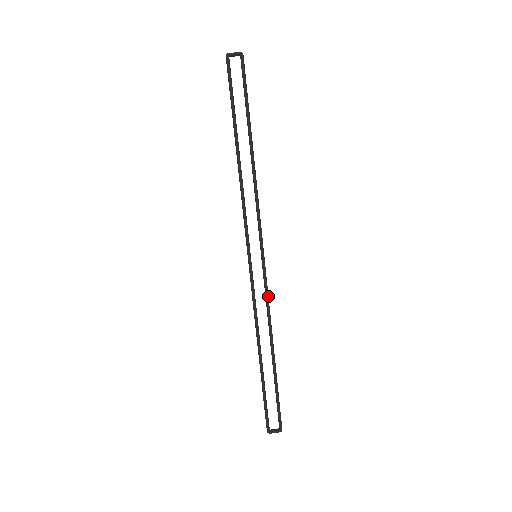
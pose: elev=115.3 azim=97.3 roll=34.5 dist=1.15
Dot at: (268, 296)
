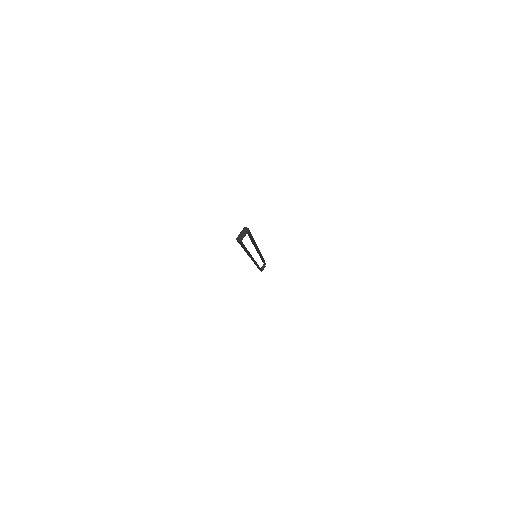
Dot at: occluded
